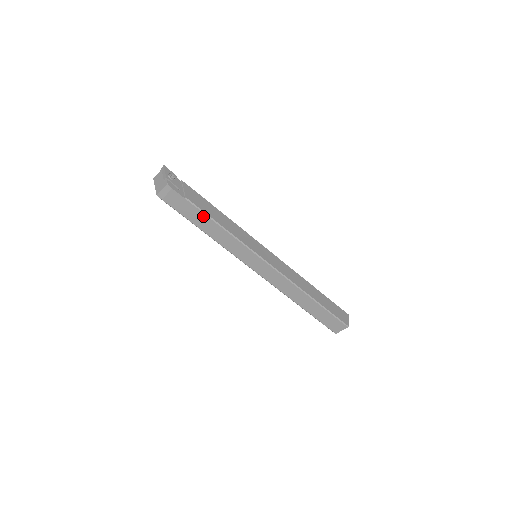
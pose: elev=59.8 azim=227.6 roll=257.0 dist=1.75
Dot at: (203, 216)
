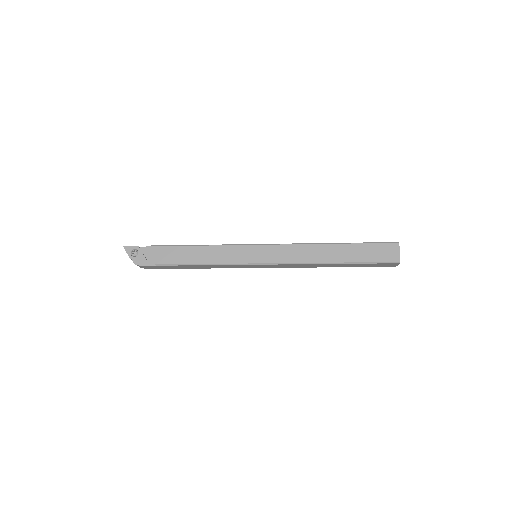
Dot at: (181, 266)
